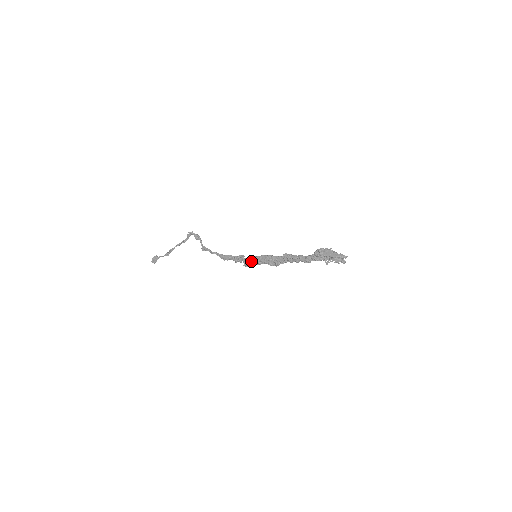
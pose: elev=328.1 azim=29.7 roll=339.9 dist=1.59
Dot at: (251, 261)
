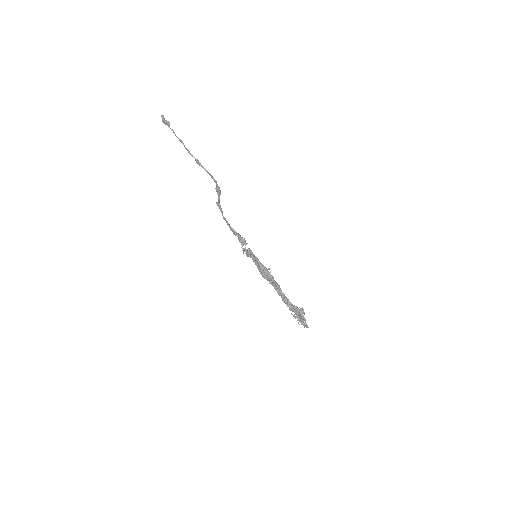
Dot at: (250, 257)
